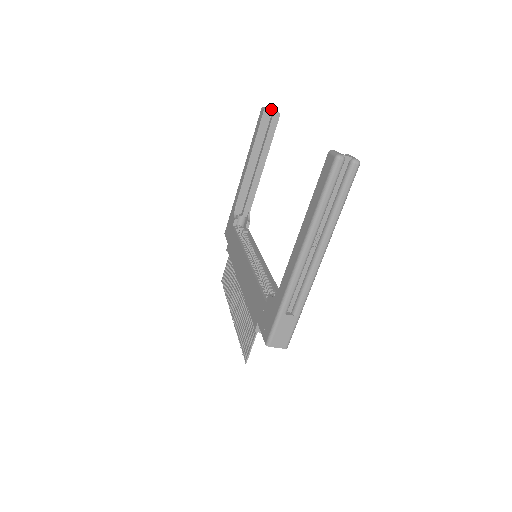
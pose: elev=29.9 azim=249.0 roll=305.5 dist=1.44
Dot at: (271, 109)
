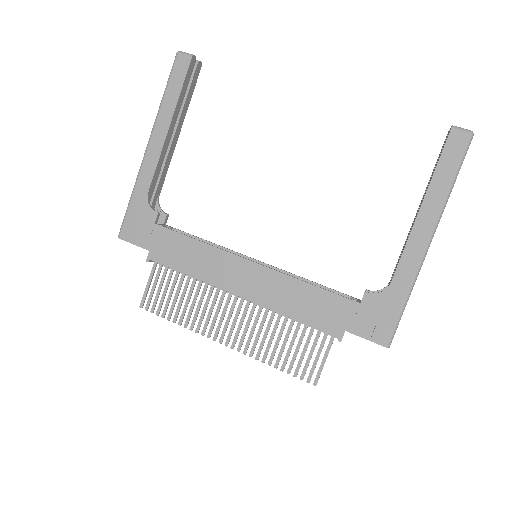
Dot at: occluded
